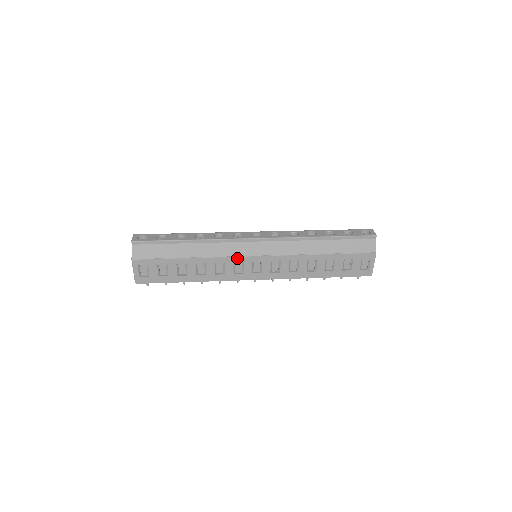
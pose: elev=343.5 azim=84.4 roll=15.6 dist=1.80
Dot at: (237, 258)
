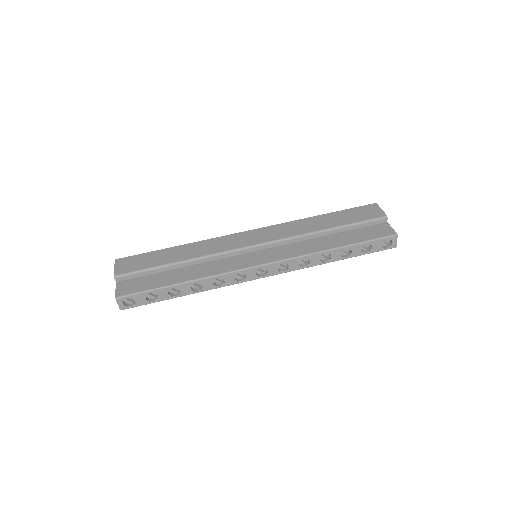
Dot at: occluded
